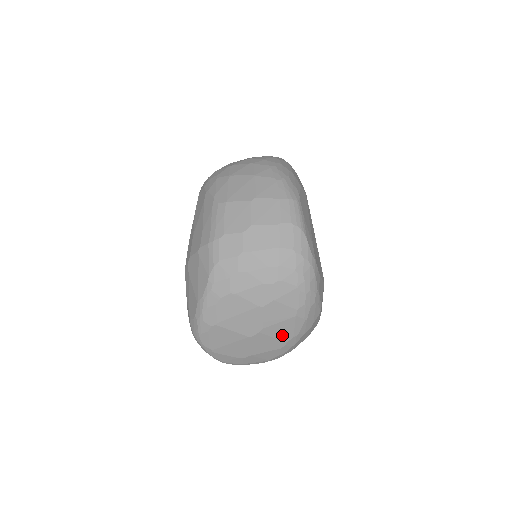
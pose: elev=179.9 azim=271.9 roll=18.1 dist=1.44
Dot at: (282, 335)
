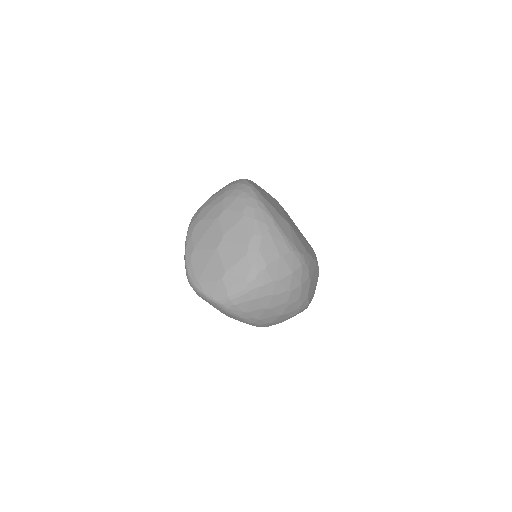
Dot at: (241, 239)
